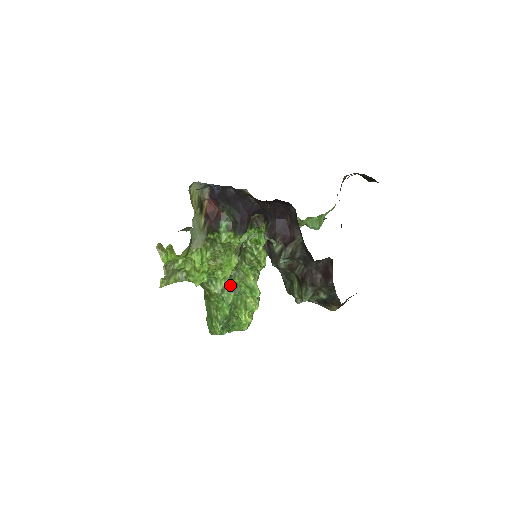
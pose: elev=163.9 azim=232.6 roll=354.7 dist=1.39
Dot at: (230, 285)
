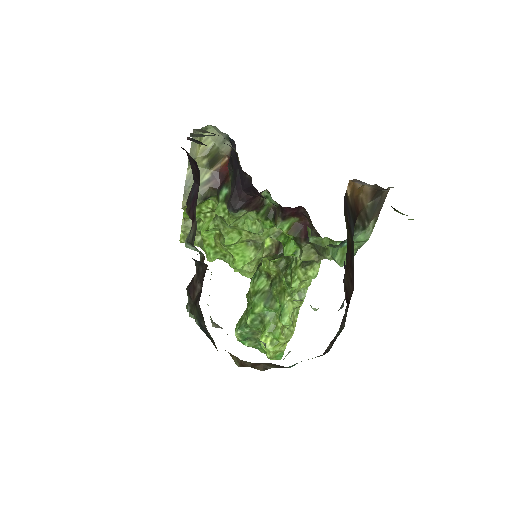
Dot at: (267, 292)
